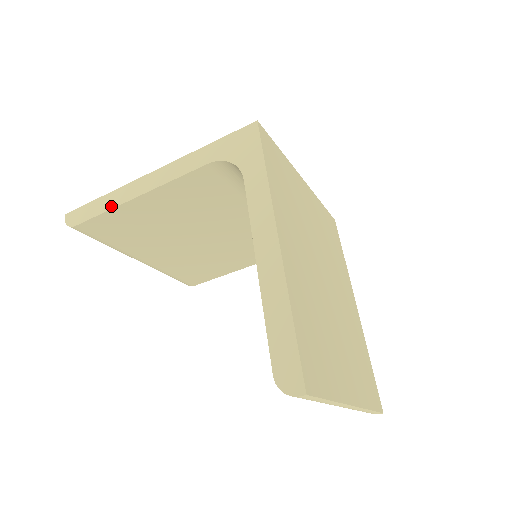
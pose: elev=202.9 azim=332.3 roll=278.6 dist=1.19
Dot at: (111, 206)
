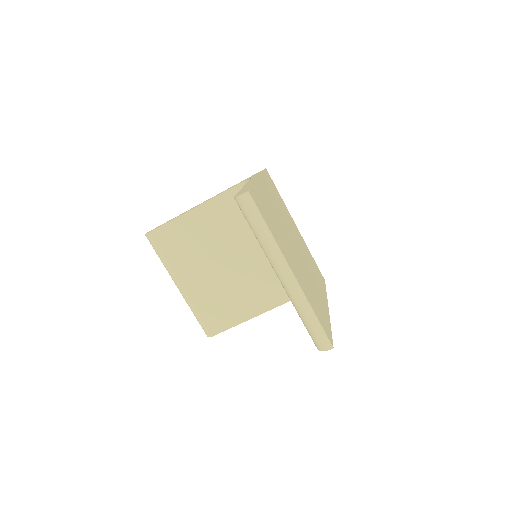
Dot at: (175, 218)
